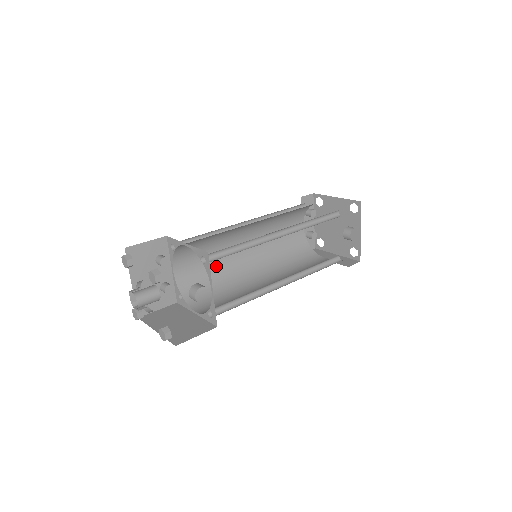
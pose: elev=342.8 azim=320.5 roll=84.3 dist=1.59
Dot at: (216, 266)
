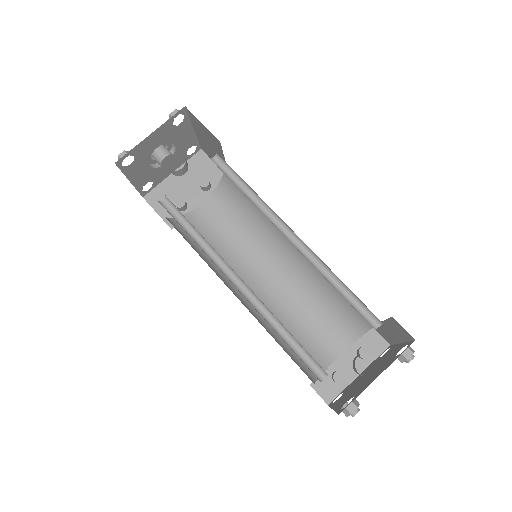
Dot at: (227, 249)
